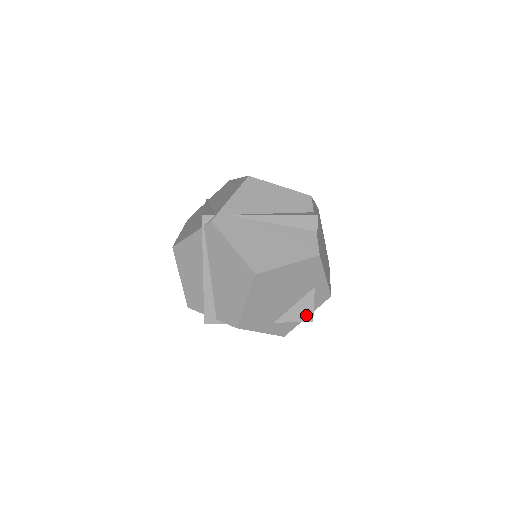
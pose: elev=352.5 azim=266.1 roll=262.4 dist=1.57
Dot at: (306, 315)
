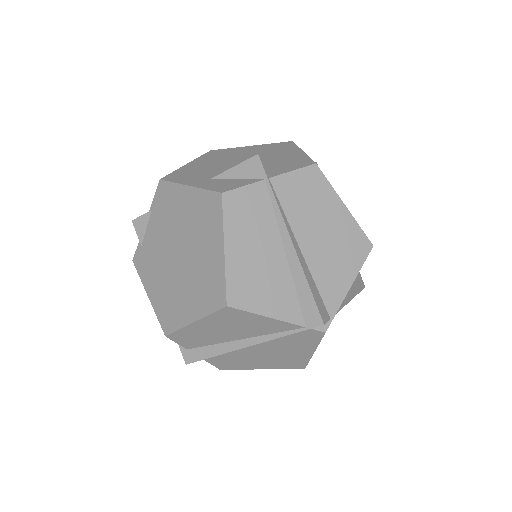
Dot at: occluded
